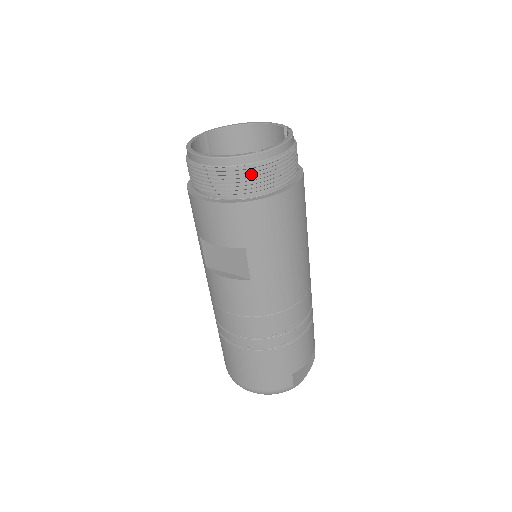
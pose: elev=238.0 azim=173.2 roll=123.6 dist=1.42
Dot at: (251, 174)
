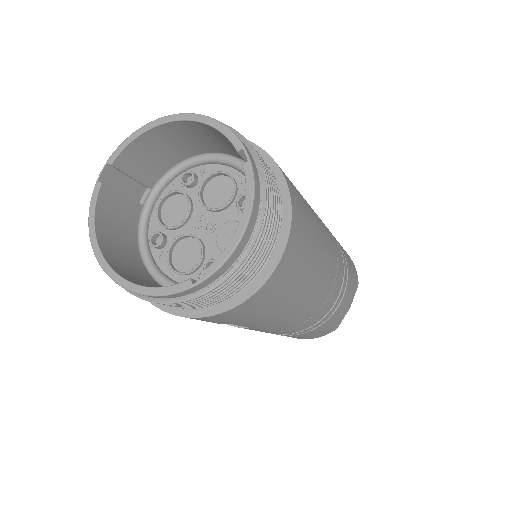
Dot at: (201, 299)
